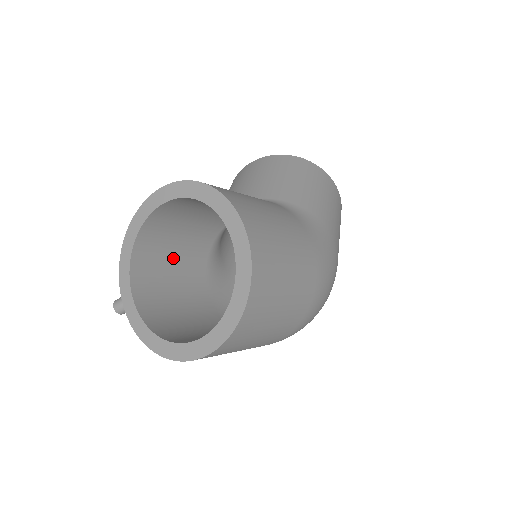
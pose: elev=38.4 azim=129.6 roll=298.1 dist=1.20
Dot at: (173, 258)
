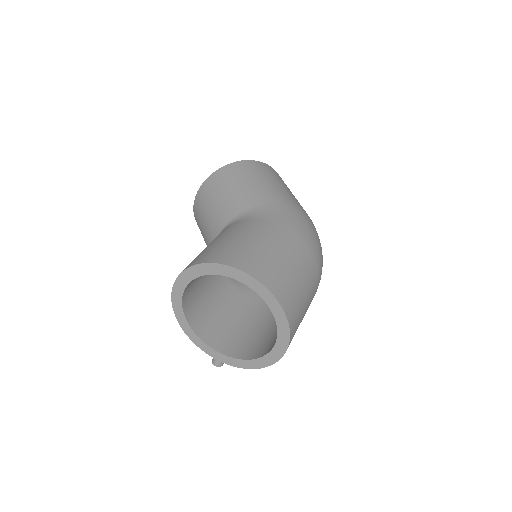
Dot at: (215, 308)
